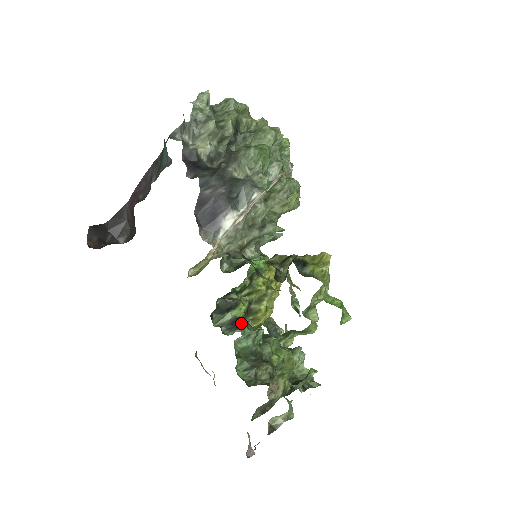
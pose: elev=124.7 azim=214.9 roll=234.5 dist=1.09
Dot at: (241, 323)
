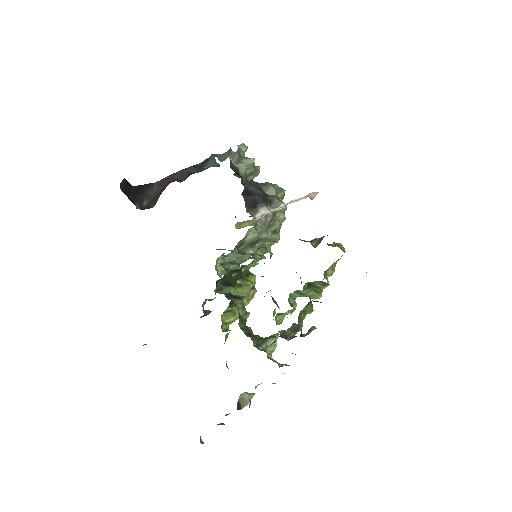
Dot at: (239, 297)
